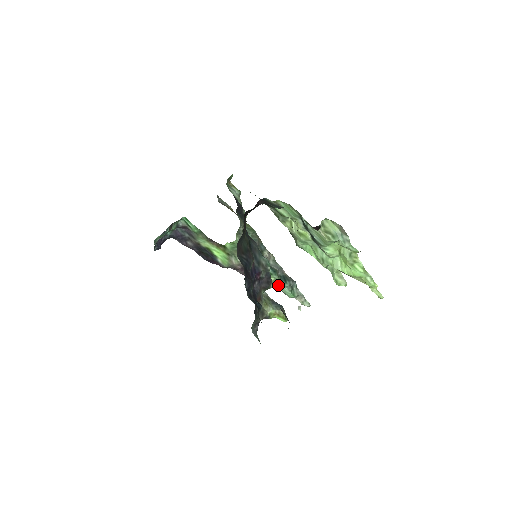
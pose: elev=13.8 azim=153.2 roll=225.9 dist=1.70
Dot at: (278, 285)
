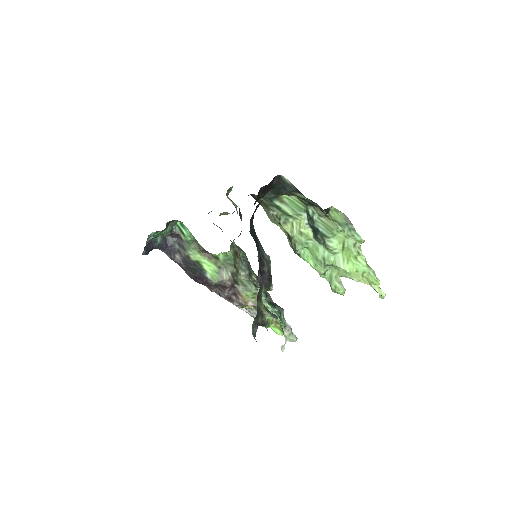
Dot at: occluded
